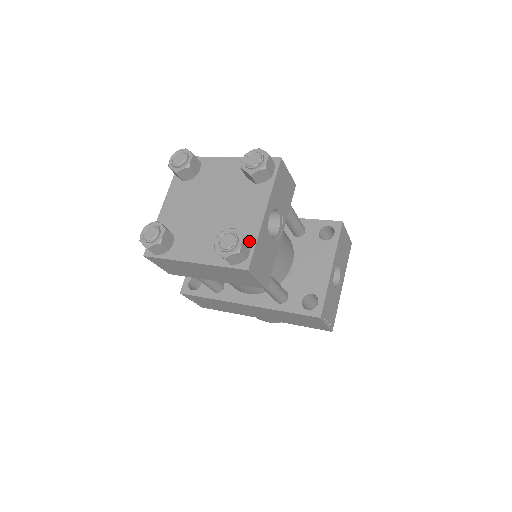
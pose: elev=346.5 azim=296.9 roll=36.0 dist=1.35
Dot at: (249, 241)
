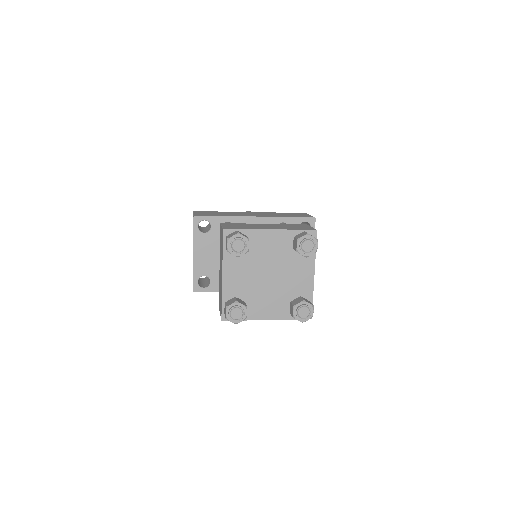
Dot at: (307, 299)
